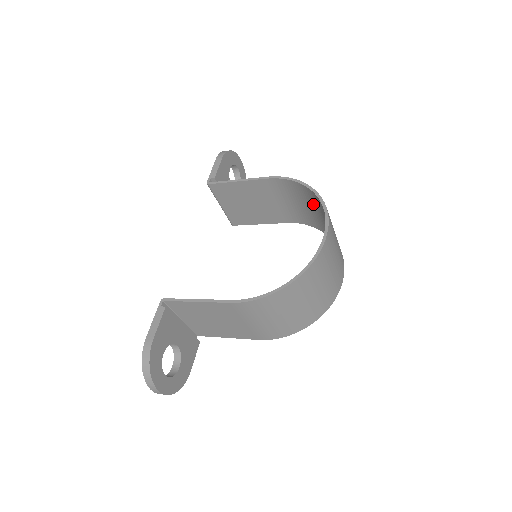
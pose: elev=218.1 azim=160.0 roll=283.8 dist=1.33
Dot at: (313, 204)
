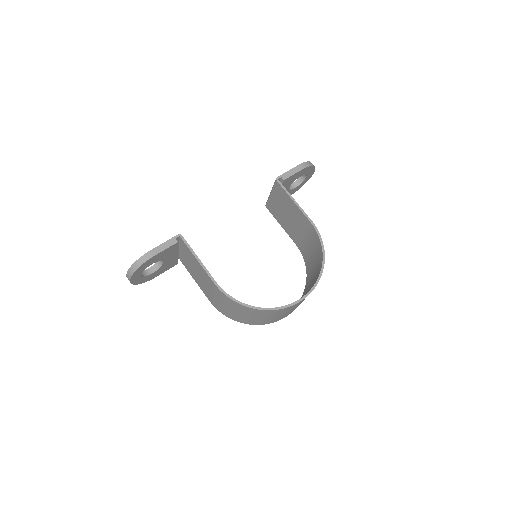
Dot at: (317, 264)
